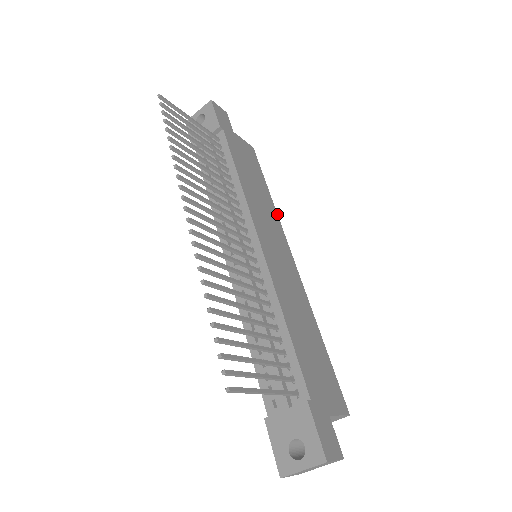
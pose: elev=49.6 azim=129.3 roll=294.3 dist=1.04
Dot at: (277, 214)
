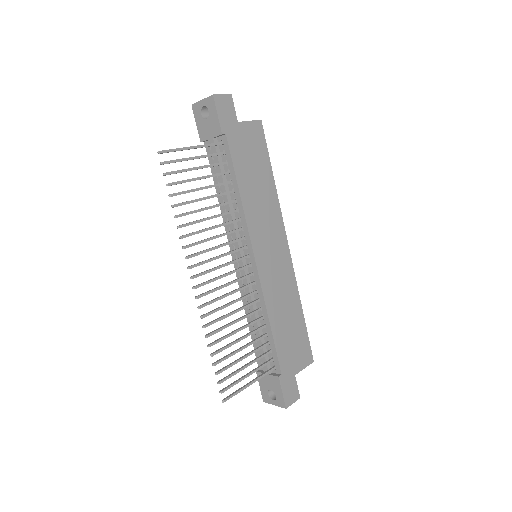
Dot at: occluded
